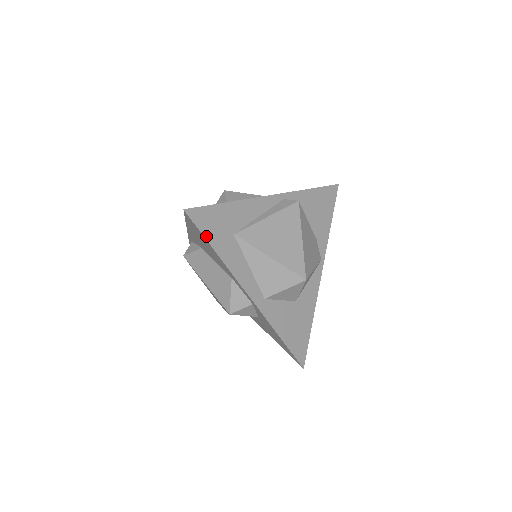
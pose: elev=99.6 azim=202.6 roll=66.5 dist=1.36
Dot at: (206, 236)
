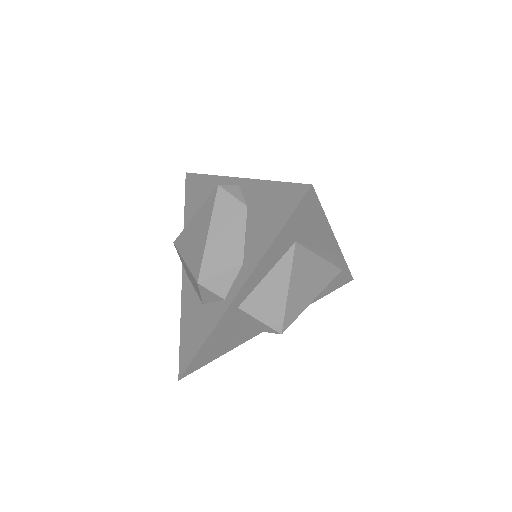
Dot at: (289, 221)
